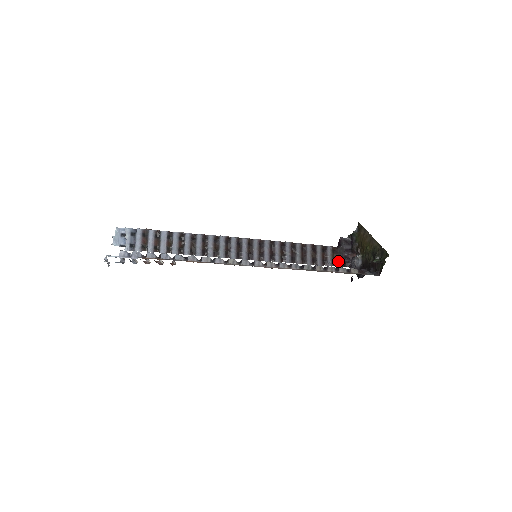
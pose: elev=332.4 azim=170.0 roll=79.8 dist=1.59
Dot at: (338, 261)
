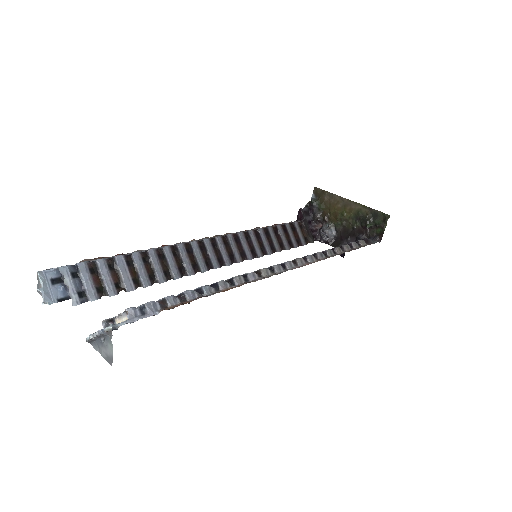
Dot at: (308, 237)
